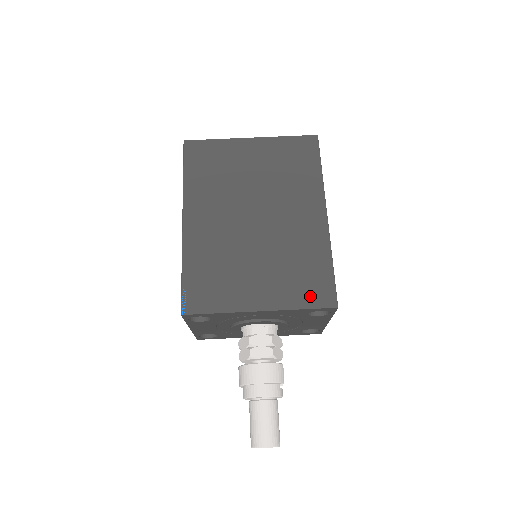
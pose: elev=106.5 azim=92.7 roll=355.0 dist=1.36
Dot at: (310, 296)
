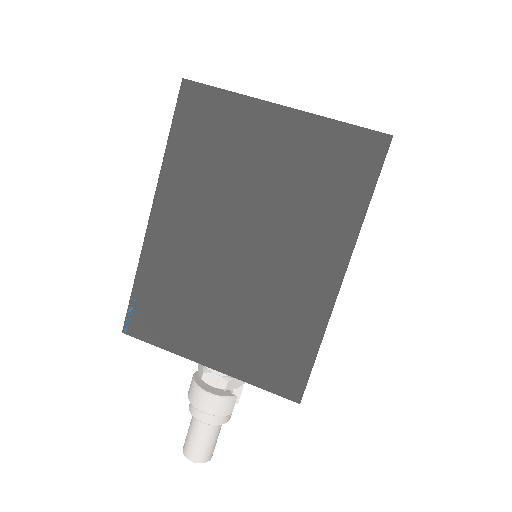
Dot at: (272, 376)
